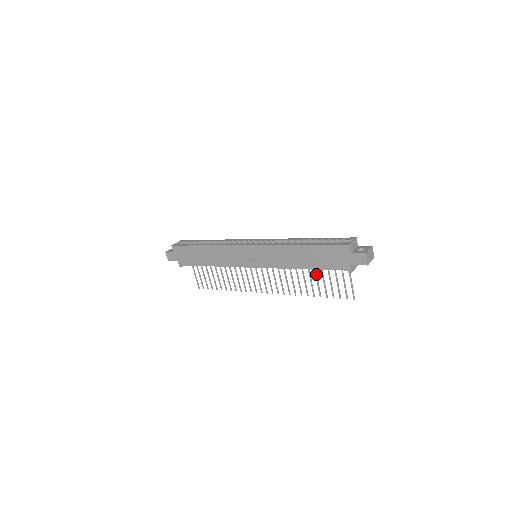
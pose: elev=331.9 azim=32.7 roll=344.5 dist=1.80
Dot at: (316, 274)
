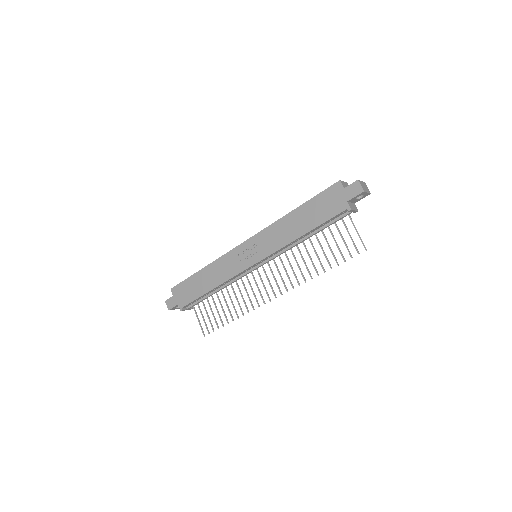
Dot at: (320, 243)
